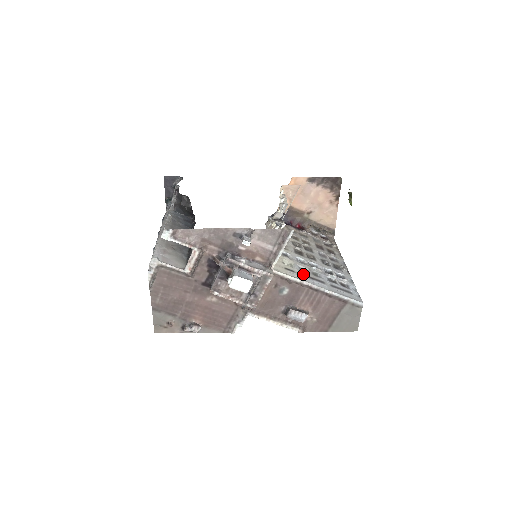
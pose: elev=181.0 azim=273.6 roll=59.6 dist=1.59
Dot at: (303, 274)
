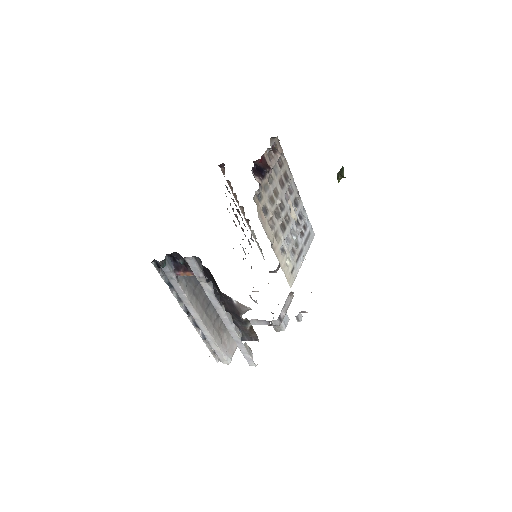
Dot at: (296, 261)
